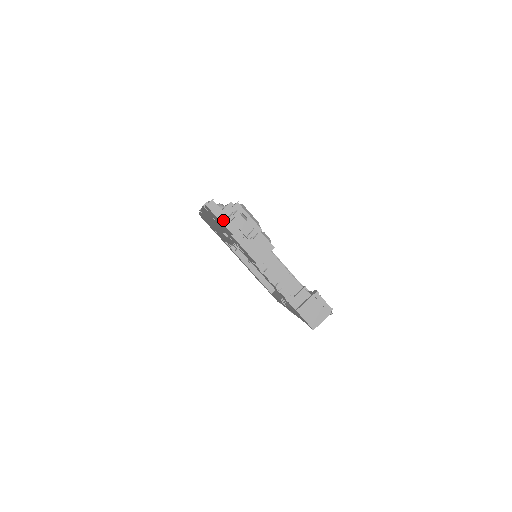
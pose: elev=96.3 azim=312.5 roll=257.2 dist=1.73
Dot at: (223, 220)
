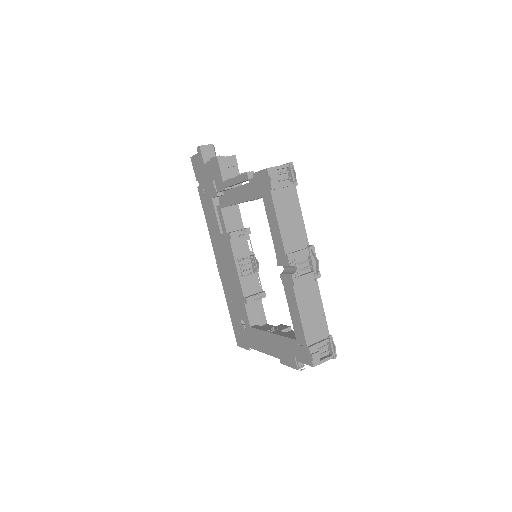
Dot at: occluded
